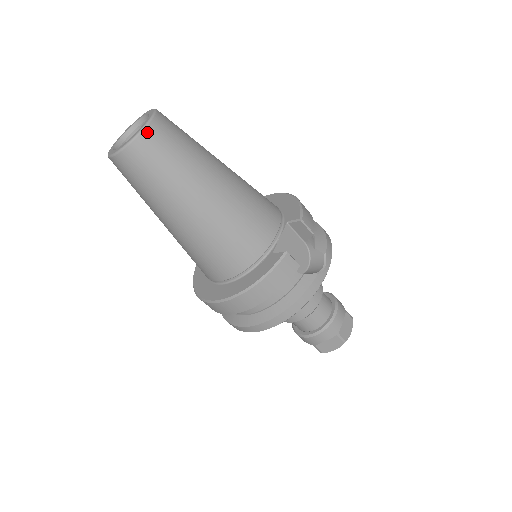
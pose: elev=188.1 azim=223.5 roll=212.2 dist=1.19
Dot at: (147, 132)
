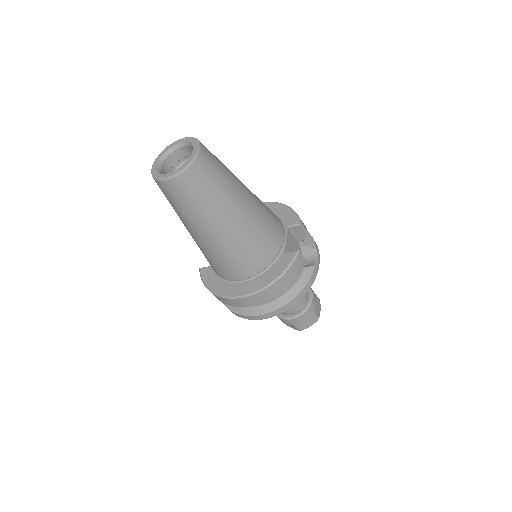
Dot at: (199, 159)
